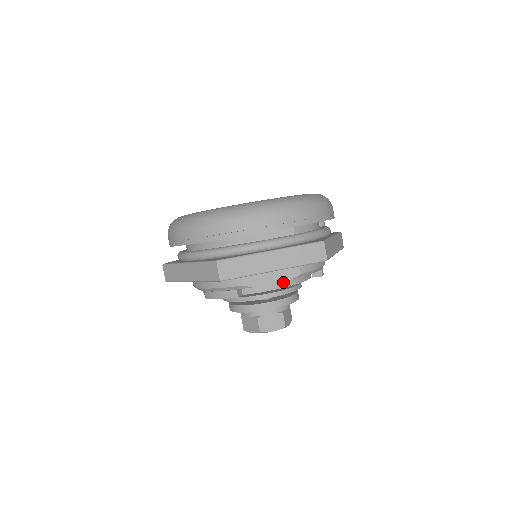
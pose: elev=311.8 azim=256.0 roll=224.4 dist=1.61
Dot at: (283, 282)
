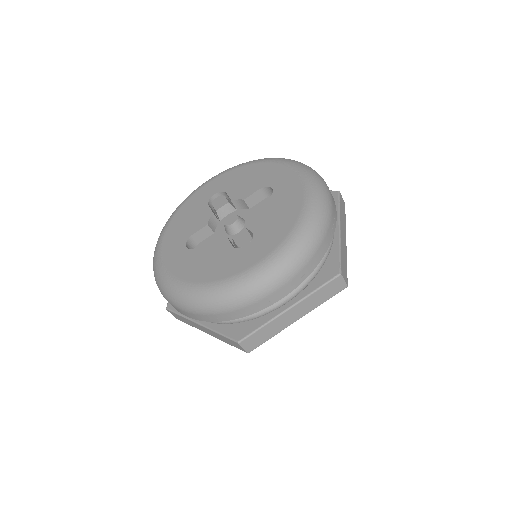
Dot at: occluded
